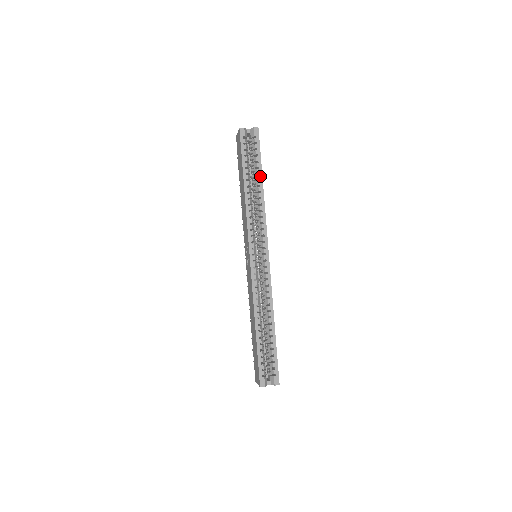
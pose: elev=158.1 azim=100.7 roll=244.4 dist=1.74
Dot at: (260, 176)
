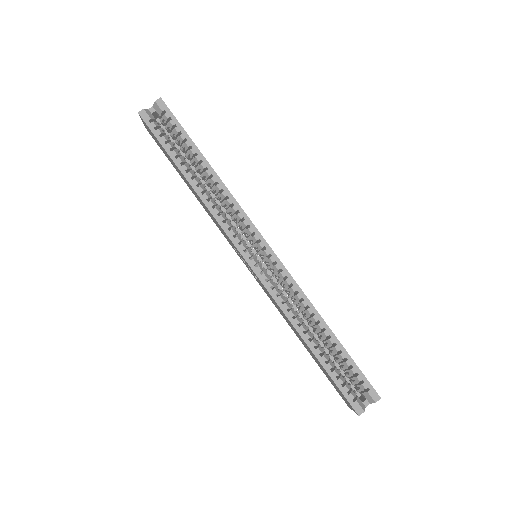
Dot at: (199, 156)
